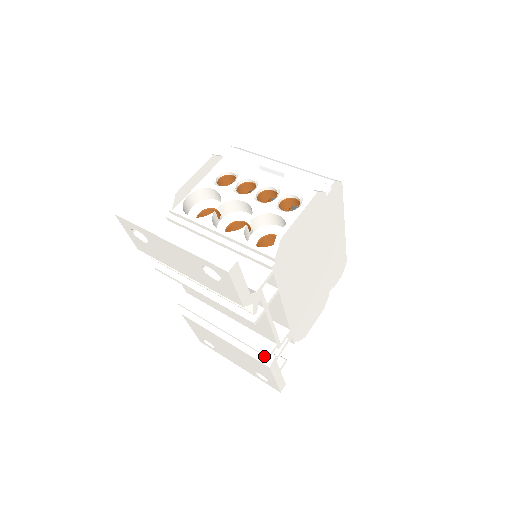
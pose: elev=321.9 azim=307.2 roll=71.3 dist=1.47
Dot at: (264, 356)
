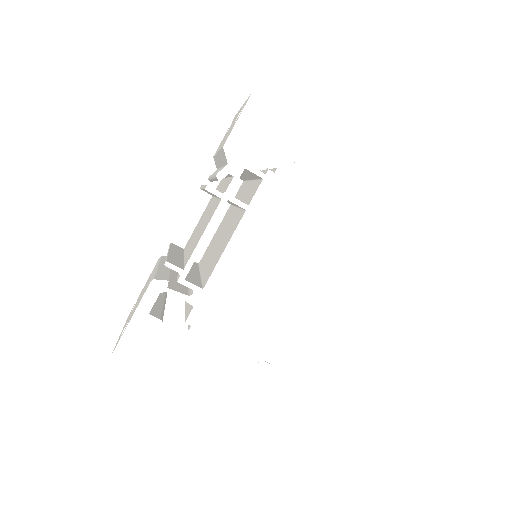
Dot at: (161, 277)
